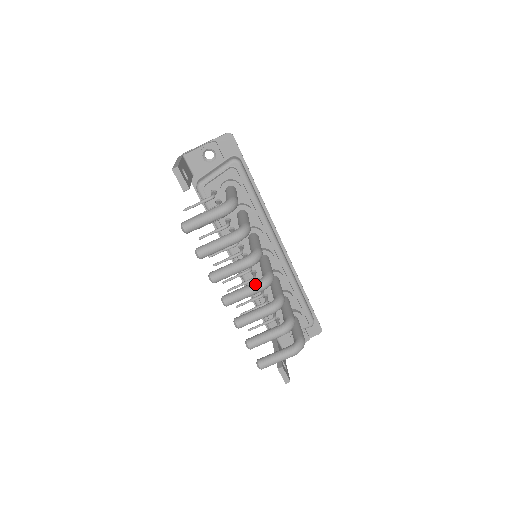
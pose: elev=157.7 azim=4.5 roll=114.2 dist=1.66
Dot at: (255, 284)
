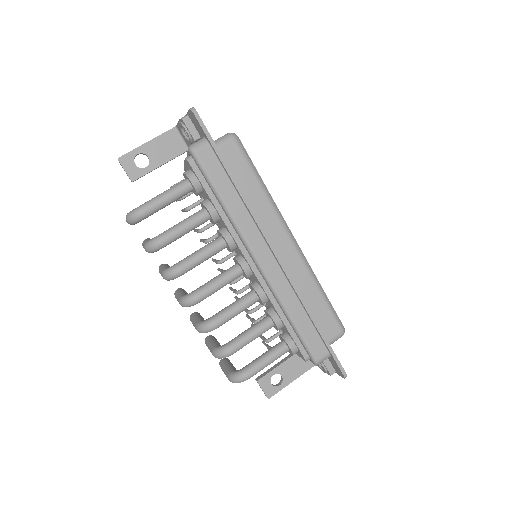
Dot at: (179, 297)
